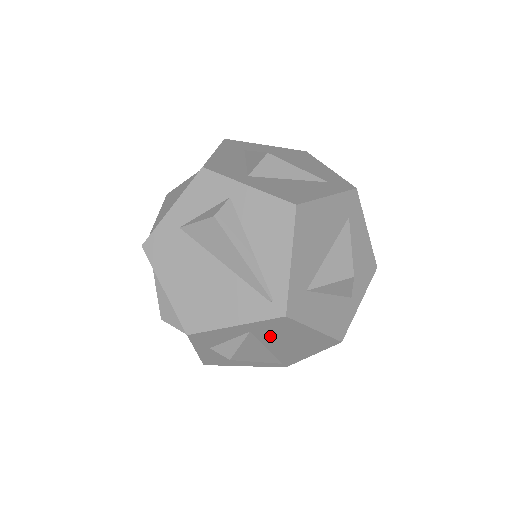
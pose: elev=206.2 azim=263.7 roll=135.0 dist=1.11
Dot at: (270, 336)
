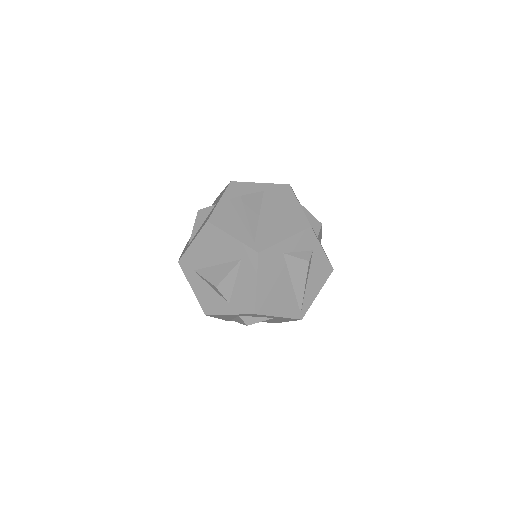
Dot at: (272, 319)
